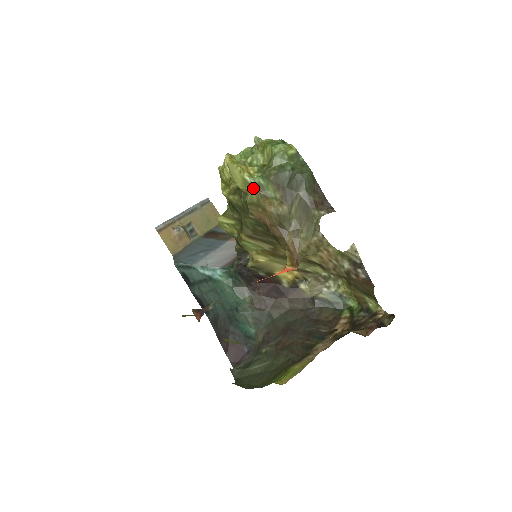
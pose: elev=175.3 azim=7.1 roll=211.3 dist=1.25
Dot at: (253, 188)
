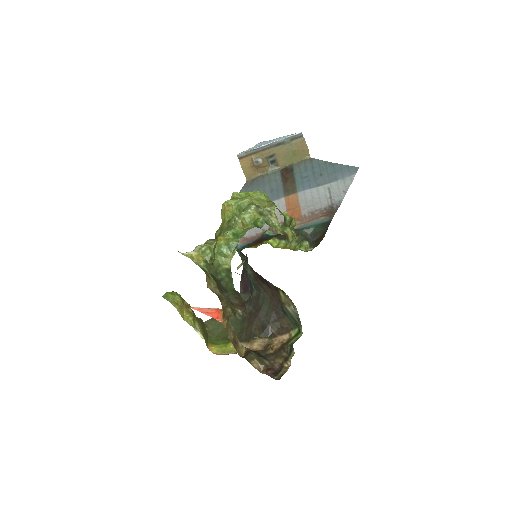
Dot at: (201, 268)
